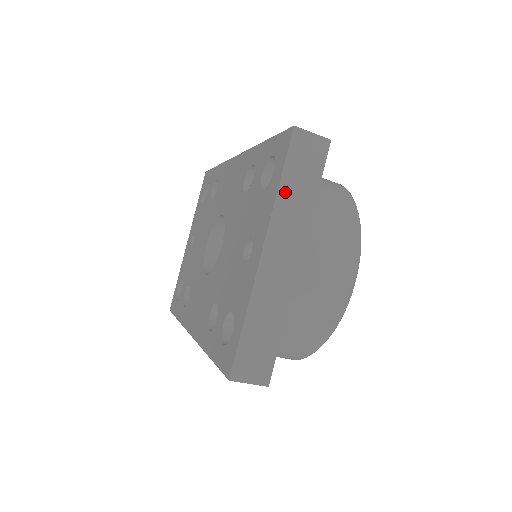
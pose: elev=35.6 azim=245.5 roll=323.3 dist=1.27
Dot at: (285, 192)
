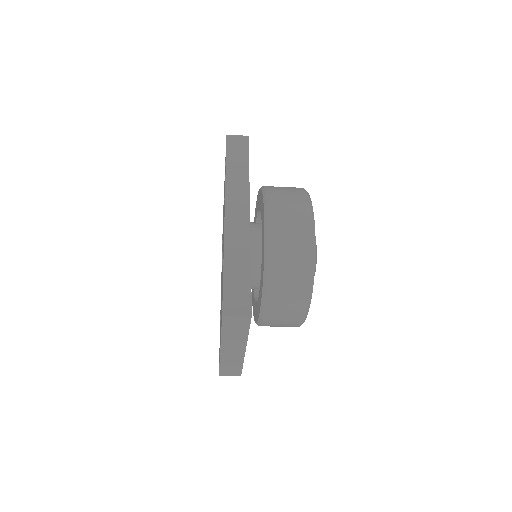
Dot at: (226, 334)
